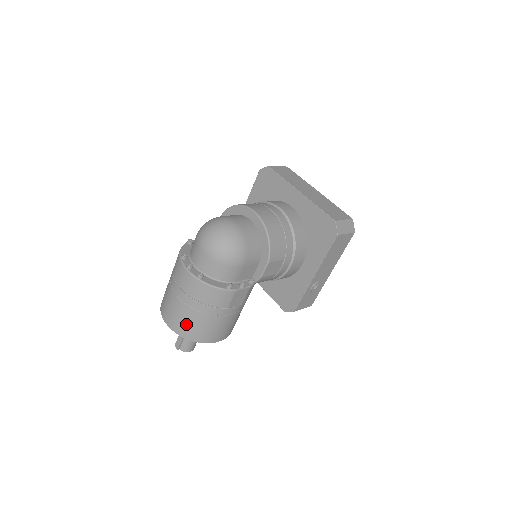
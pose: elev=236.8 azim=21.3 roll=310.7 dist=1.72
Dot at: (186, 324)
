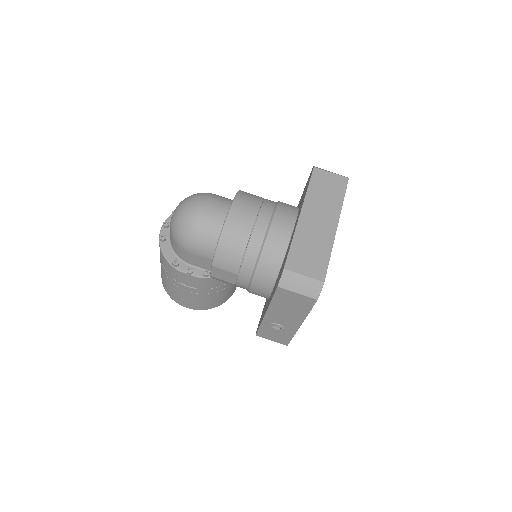
Dot at: (161, 272)
